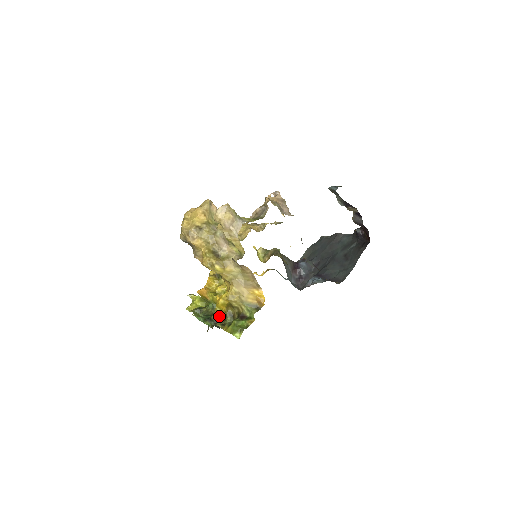
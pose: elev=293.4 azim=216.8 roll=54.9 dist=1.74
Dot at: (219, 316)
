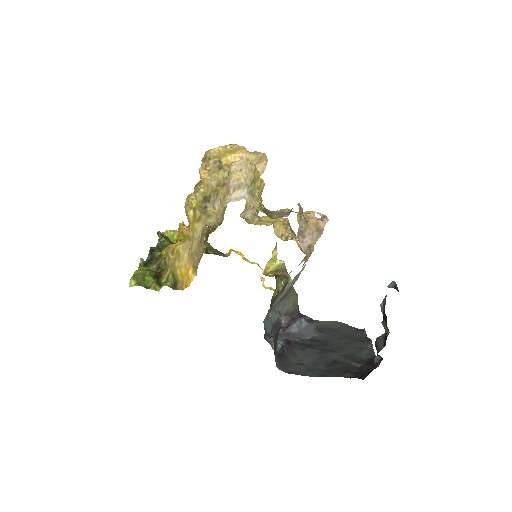
Dot at: (158, 258)
